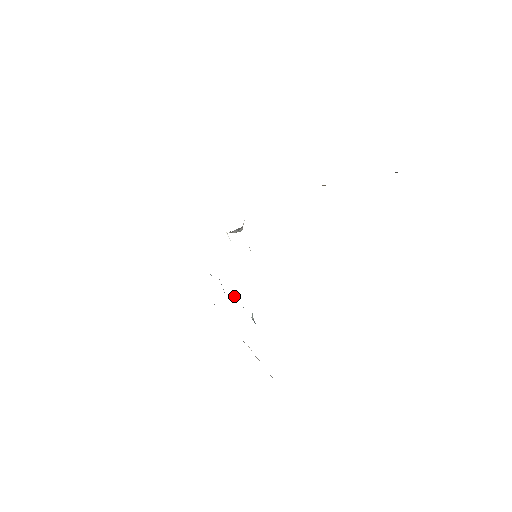
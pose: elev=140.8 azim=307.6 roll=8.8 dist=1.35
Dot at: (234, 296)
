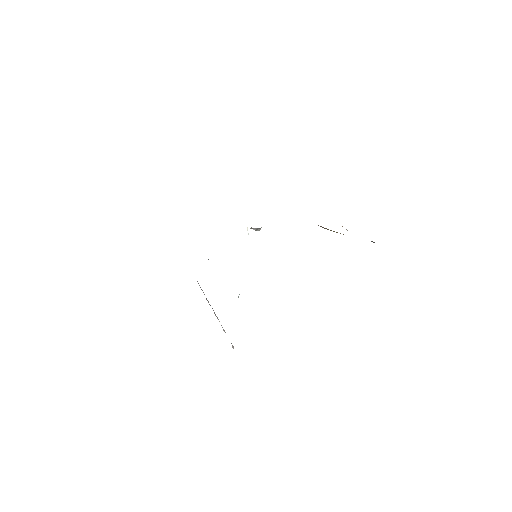
Dot at: occluded
